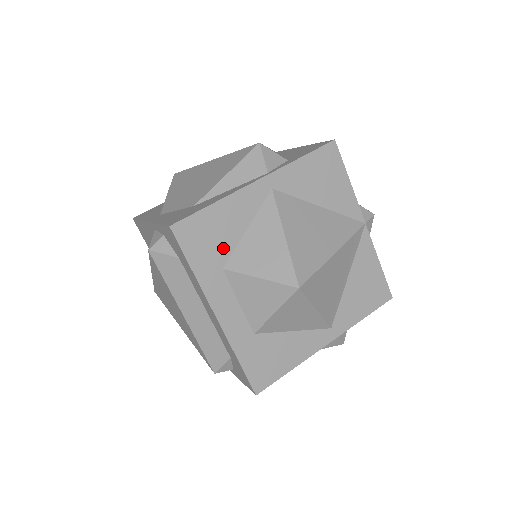
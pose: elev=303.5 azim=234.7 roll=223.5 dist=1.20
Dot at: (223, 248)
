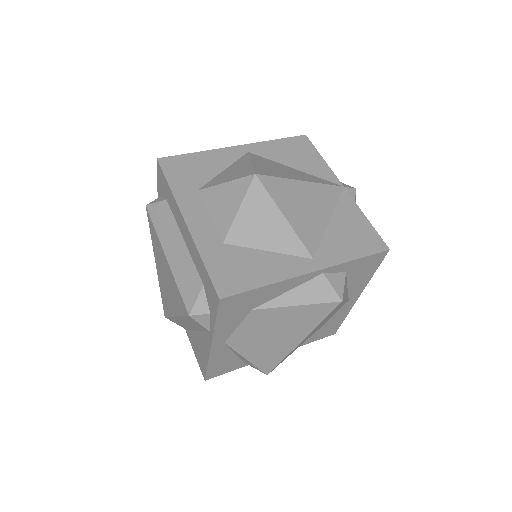
Dot at: (200, 178)
